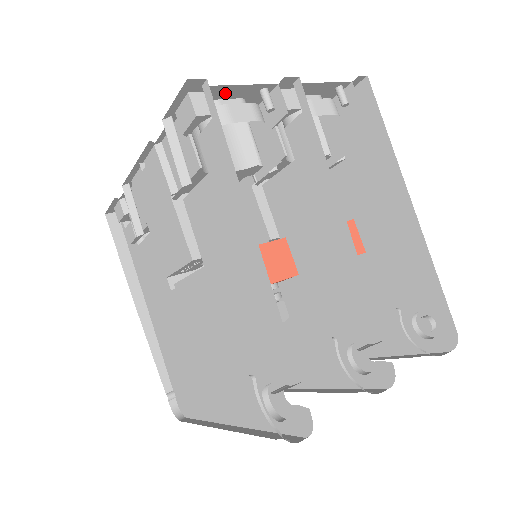
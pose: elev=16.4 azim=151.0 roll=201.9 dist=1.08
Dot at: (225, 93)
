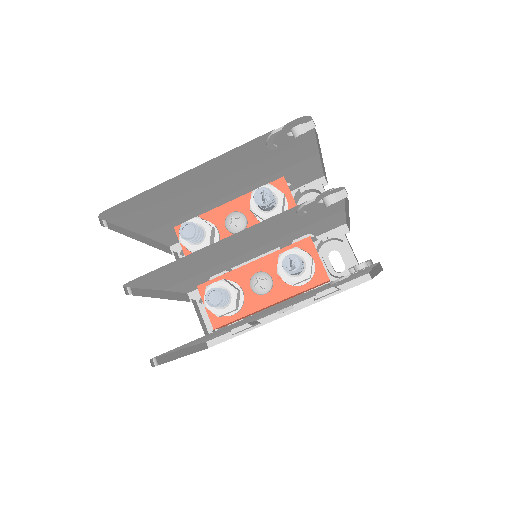
Dot at: occluded
